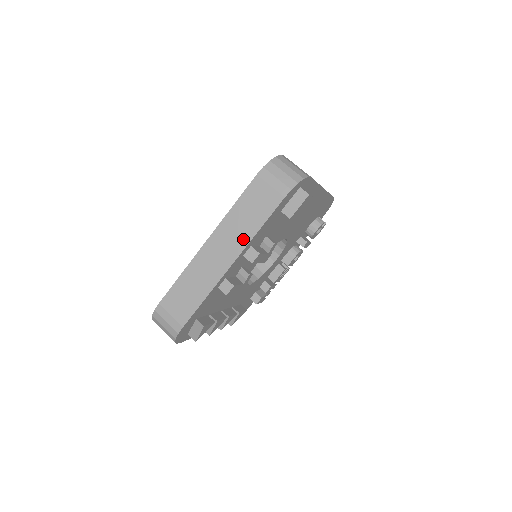
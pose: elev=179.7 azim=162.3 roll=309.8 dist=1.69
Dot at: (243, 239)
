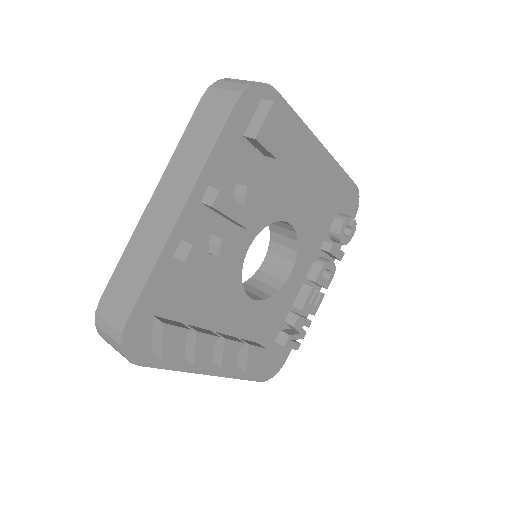
Dot at: (192, 173)
